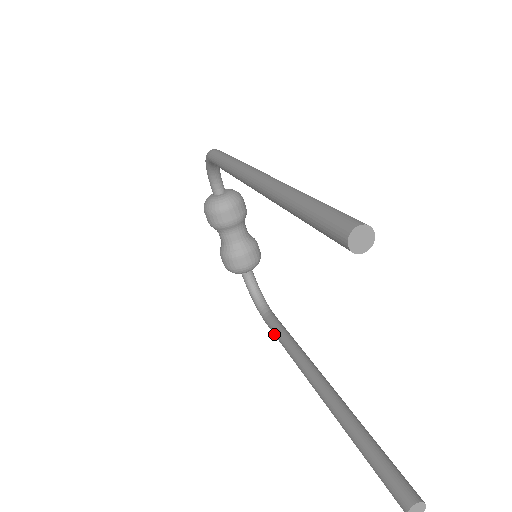
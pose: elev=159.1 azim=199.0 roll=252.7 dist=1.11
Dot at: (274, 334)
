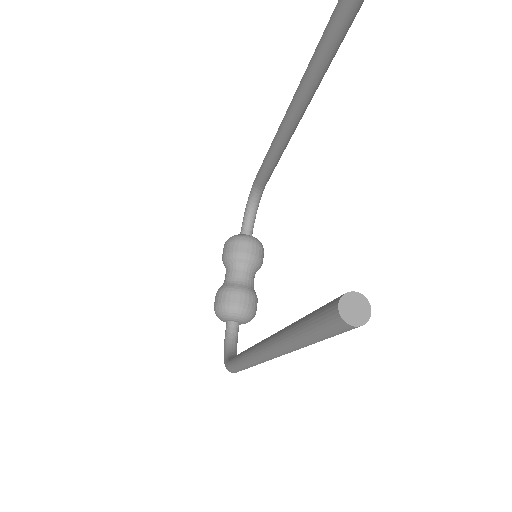
Dot at: (232, 360)
